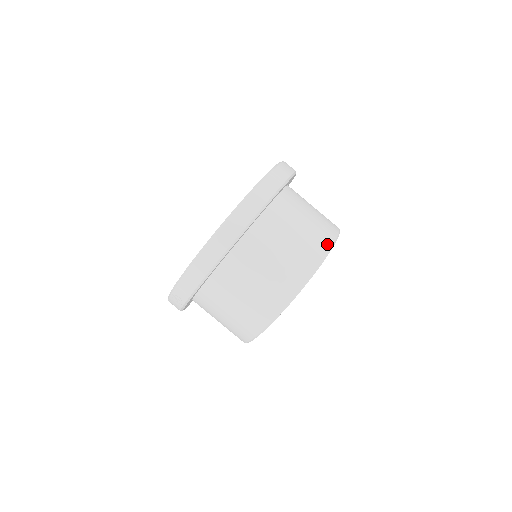
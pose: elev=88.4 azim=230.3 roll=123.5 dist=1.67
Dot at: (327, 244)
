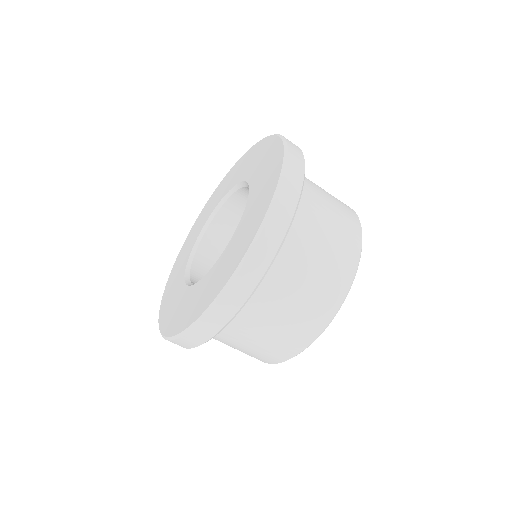
Dot at: (338, 300)
